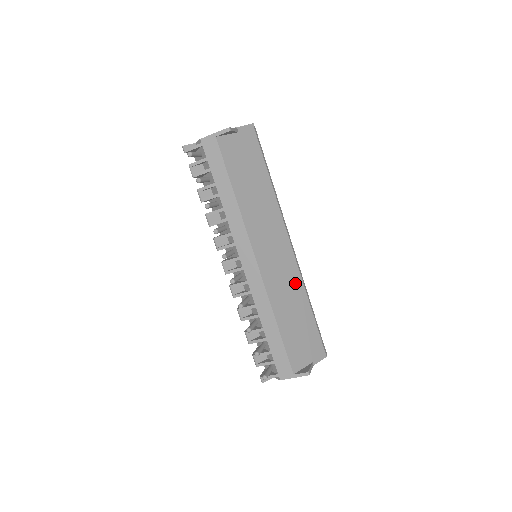
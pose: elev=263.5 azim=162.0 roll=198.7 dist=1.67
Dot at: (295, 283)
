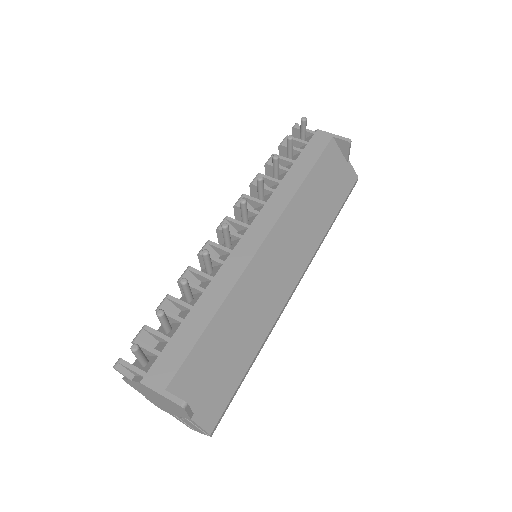
Dot at: (267, 315)
